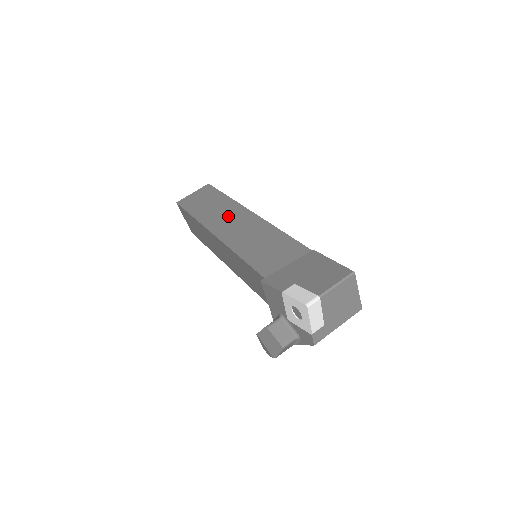
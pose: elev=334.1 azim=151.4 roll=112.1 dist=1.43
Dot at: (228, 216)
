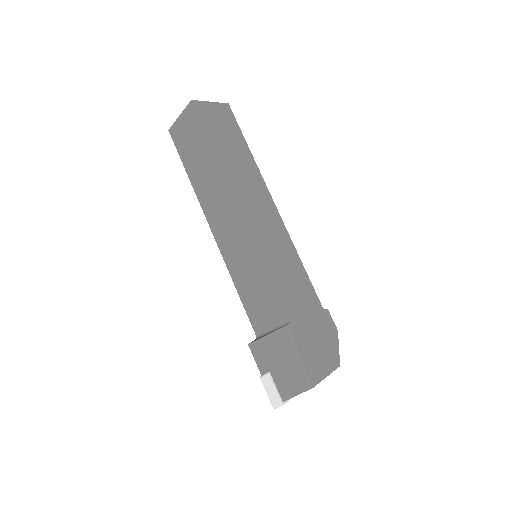
Dot at: (219, 202)
